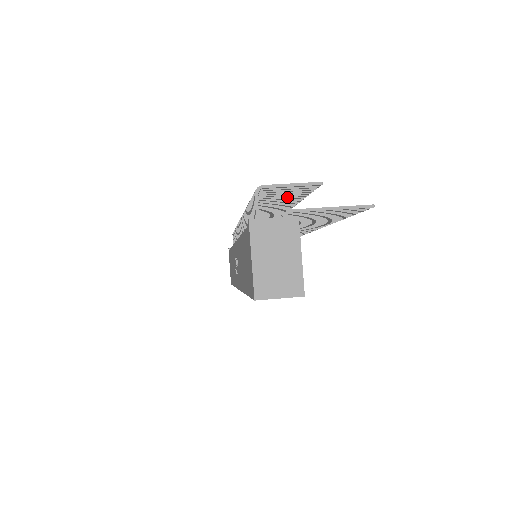
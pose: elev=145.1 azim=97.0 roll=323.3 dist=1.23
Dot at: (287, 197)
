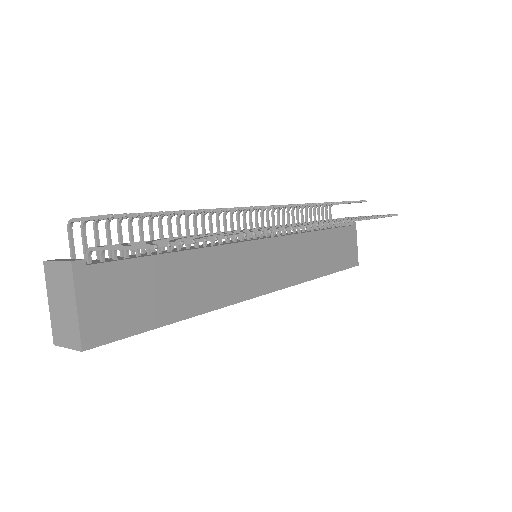
Dot at: (158, 215)
